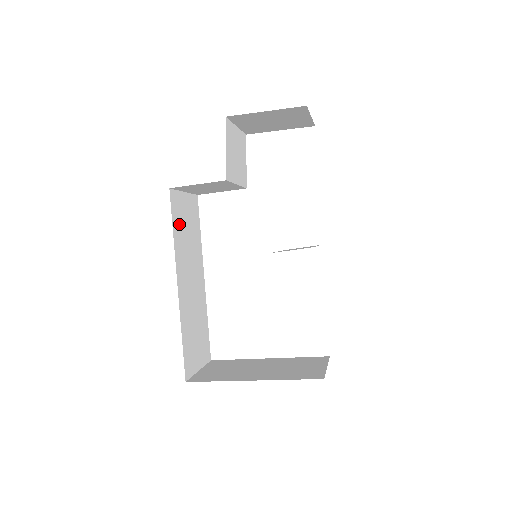
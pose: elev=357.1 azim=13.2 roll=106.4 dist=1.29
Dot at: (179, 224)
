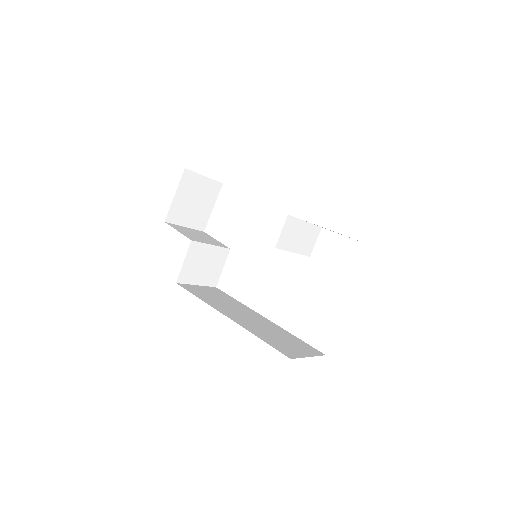
Dot at: (203, 296)
